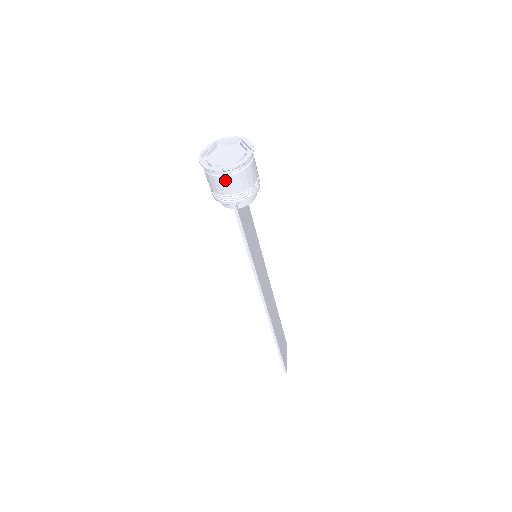
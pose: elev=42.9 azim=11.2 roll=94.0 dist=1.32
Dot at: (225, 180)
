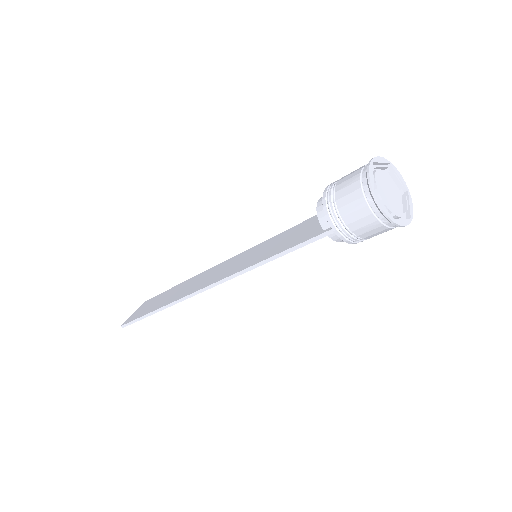
Dot at: (366, 214)
